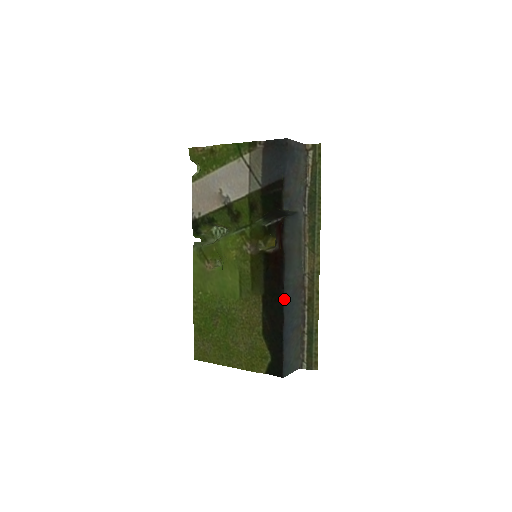
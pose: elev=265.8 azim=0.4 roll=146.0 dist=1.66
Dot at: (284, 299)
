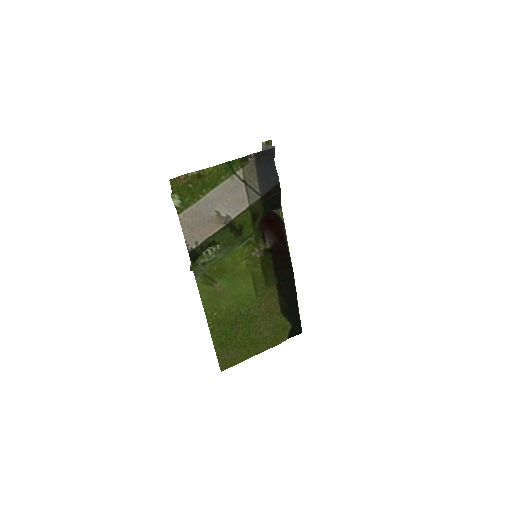
Dot at: occluded
